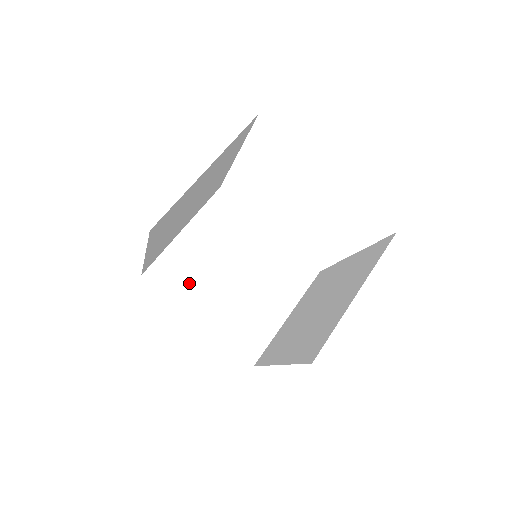
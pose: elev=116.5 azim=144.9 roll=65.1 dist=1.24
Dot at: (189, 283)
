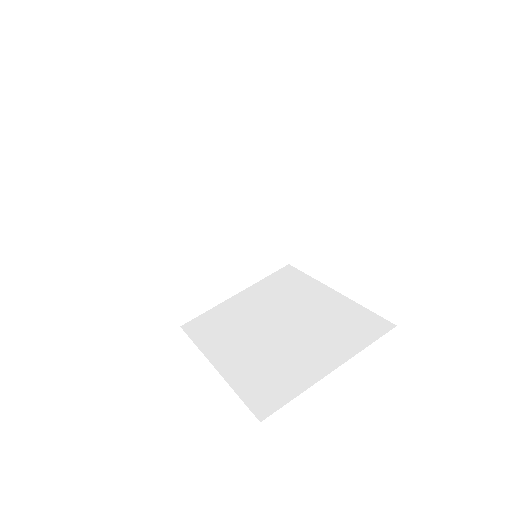
Dot at: (164, 220)
